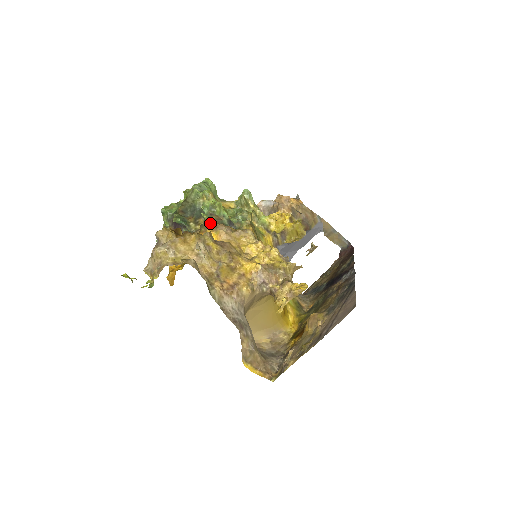
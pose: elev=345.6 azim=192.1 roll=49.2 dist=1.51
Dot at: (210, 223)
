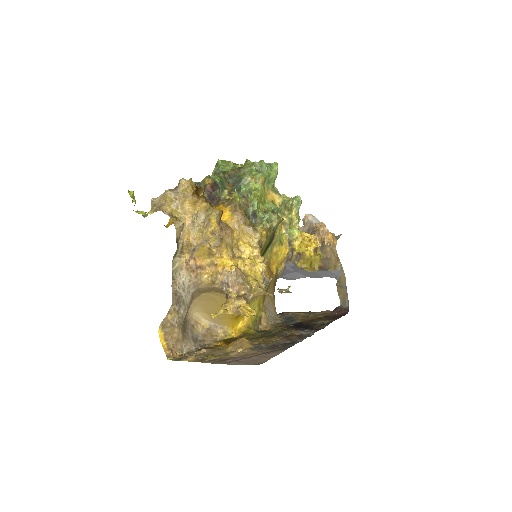
Dot at: (234, 203)
